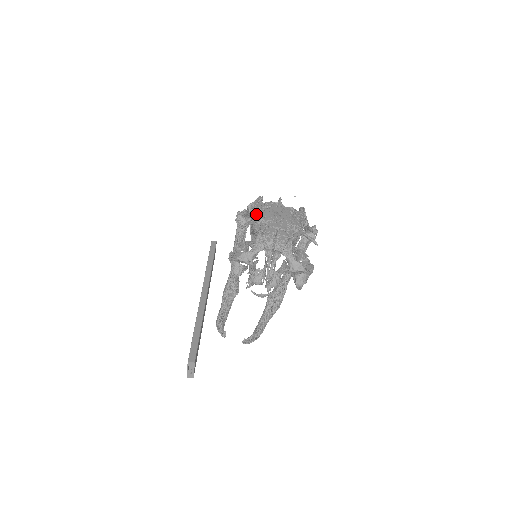
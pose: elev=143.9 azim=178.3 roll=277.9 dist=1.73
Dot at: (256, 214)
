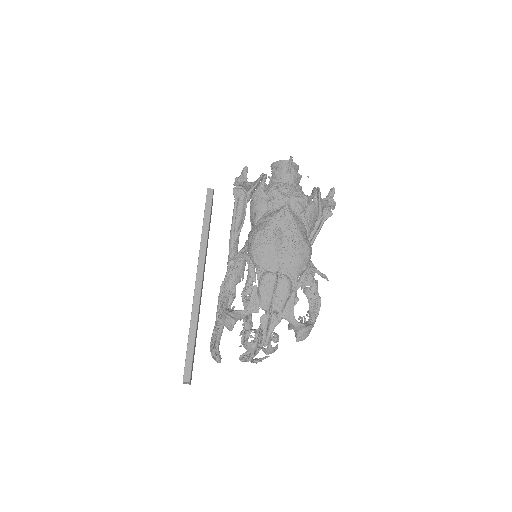
Dot at: (253, 241)
